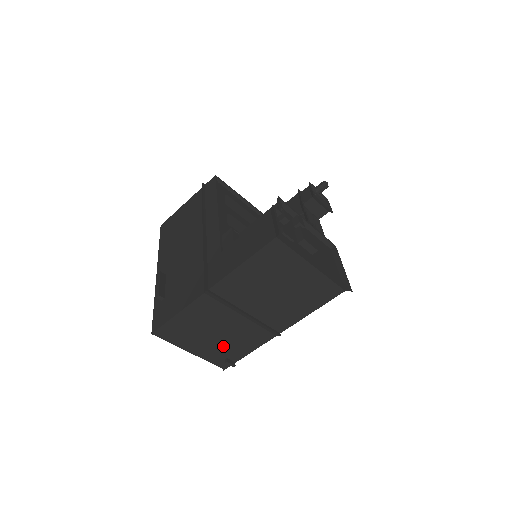
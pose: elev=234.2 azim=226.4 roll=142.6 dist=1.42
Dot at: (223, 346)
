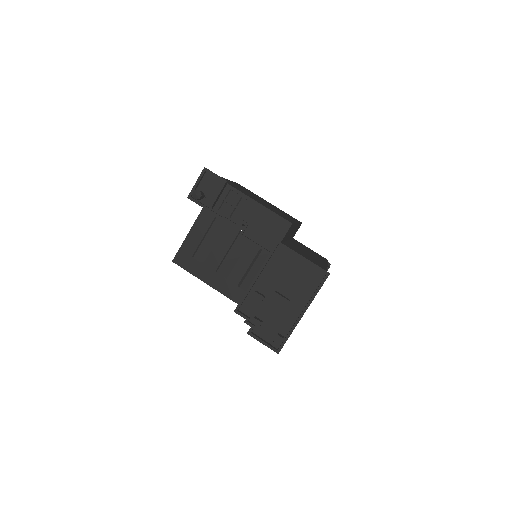
Dot at: occluded
